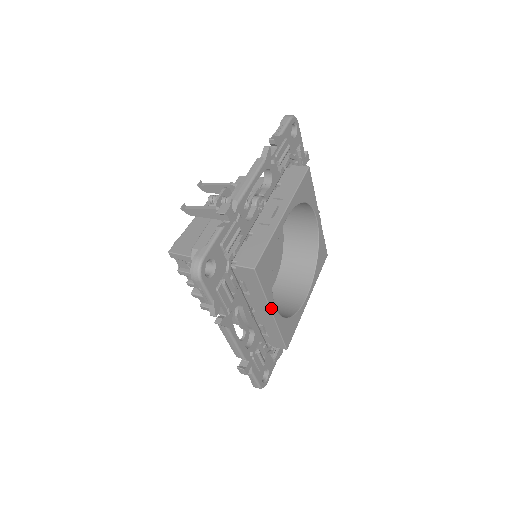
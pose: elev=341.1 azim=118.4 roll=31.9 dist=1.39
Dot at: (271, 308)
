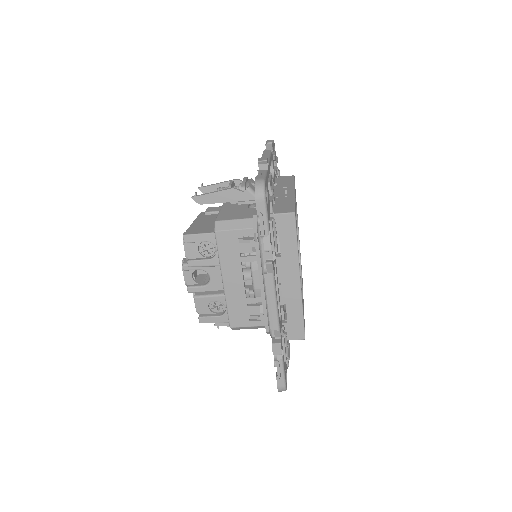
Dot at: occluded
